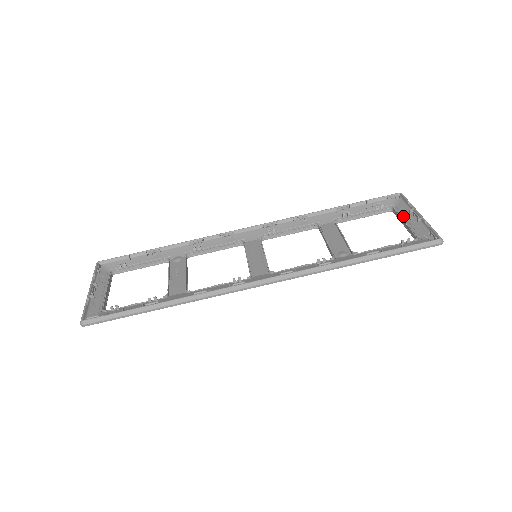
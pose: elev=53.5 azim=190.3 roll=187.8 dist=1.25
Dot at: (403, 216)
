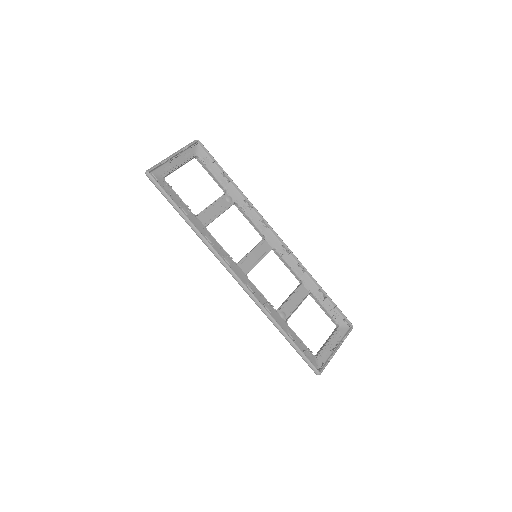
Dot at: (333, 338)
